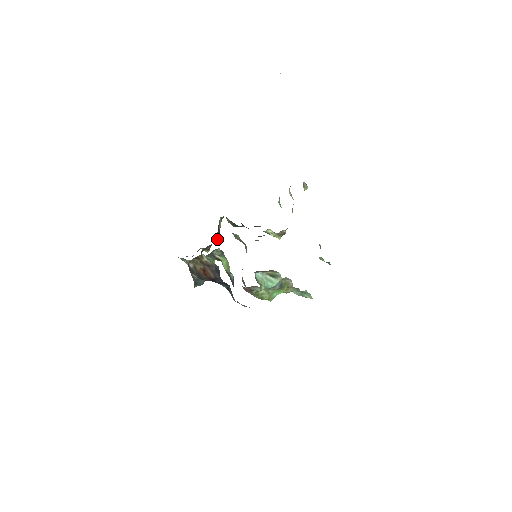
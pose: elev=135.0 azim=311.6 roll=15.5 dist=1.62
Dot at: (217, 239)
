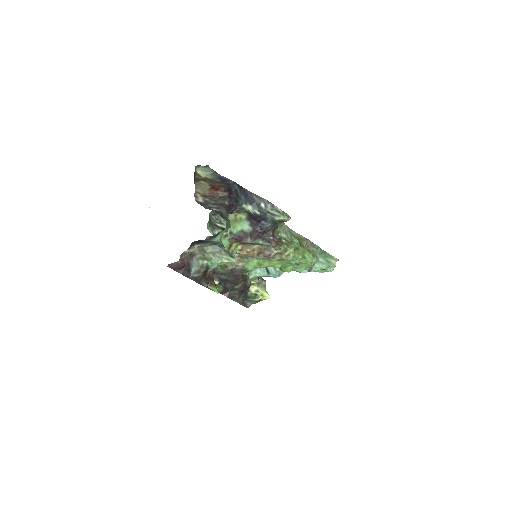
Dot at: occluded
